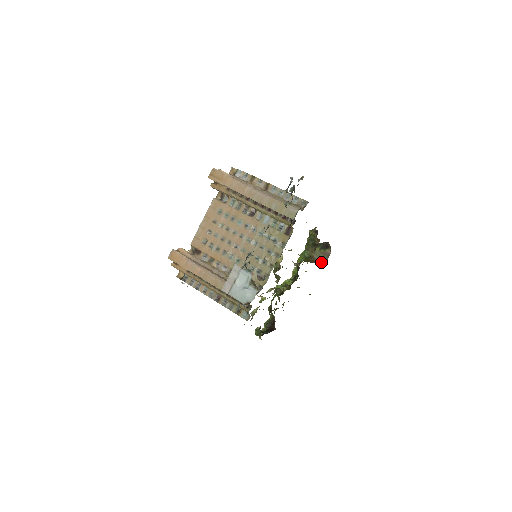
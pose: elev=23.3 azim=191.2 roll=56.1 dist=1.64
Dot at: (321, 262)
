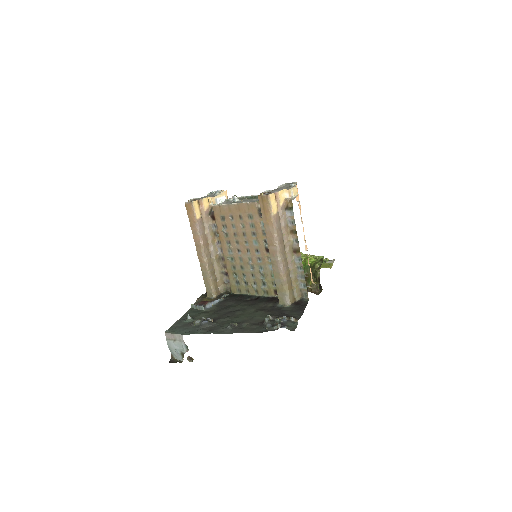
Dot at: (309, 285)
